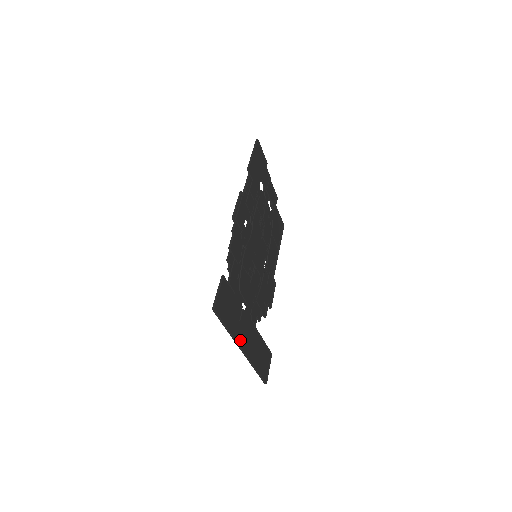
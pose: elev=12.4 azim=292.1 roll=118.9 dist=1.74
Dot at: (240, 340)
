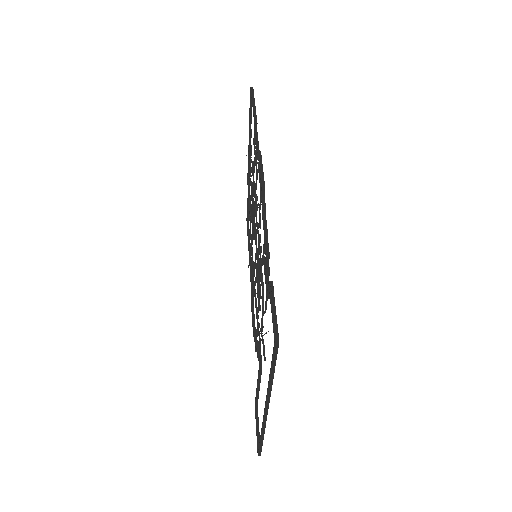
Dot at: occluded
